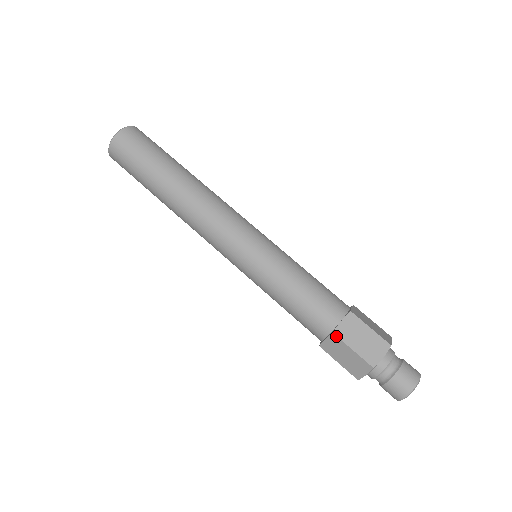
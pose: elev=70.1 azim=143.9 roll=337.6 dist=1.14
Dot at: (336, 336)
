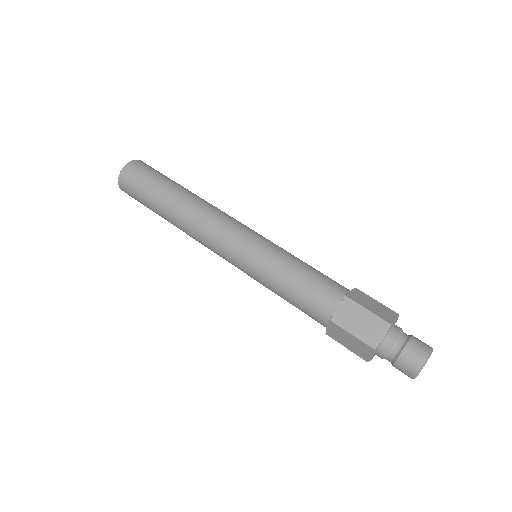
Dot at: (349, 299)
